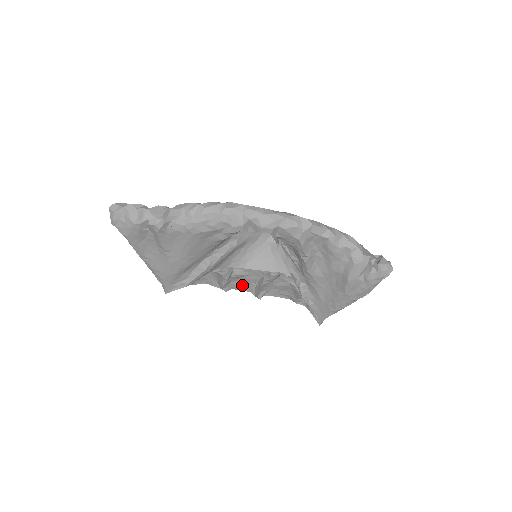
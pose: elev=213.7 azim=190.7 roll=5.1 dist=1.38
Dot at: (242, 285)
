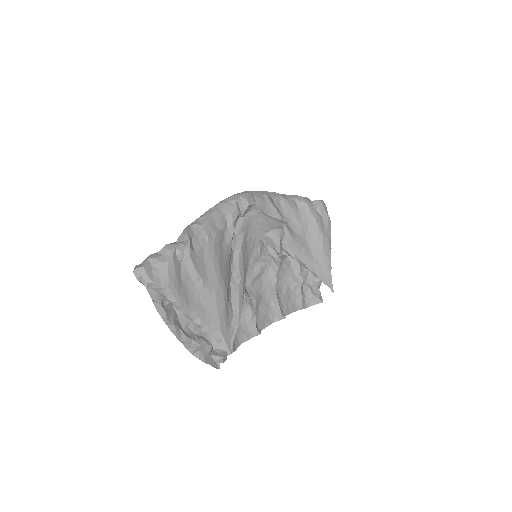
Dot at: (264, 318)
